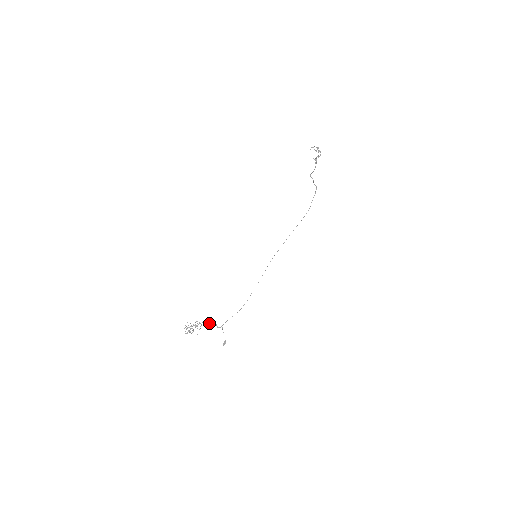
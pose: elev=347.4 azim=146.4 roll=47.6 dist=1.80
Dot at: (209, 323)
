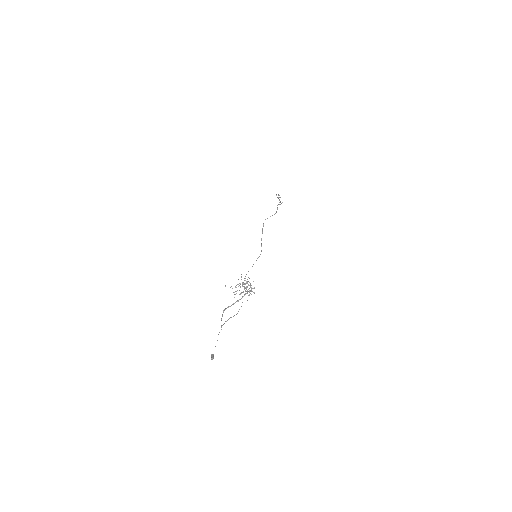
Dot at: (234, 303)
